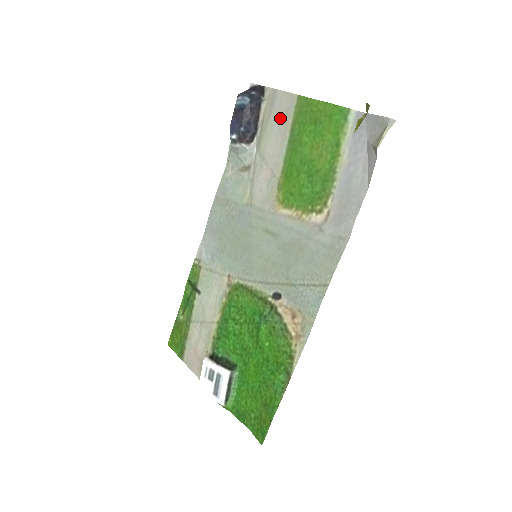
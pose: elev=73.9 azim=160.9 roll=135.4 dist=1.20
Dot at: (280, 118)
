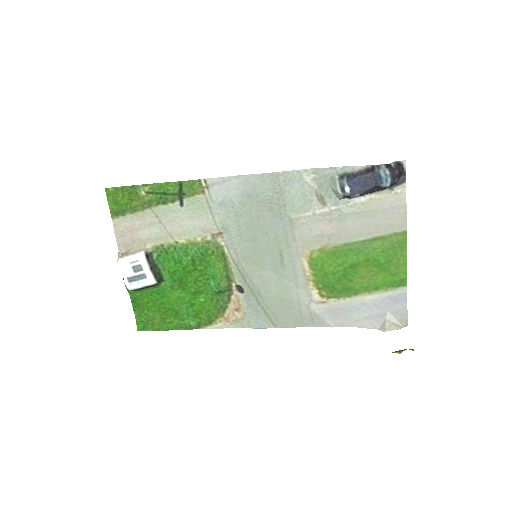
Dot at: (381, 221)
